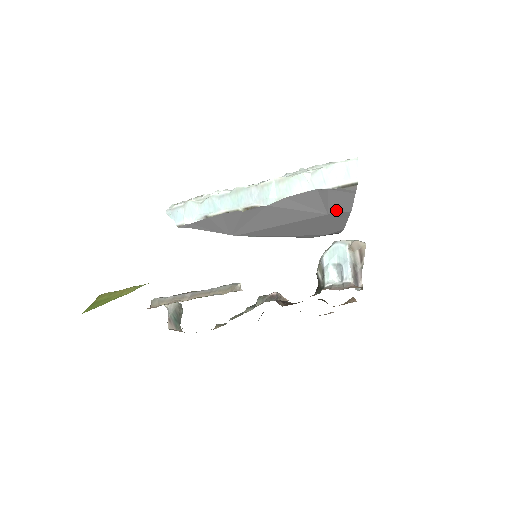
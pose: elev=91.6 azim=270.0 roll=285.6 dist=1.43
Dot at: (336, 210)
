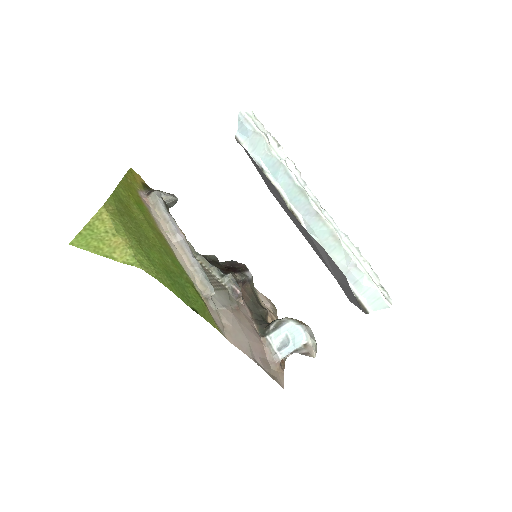
Dot at: (343, 288)
